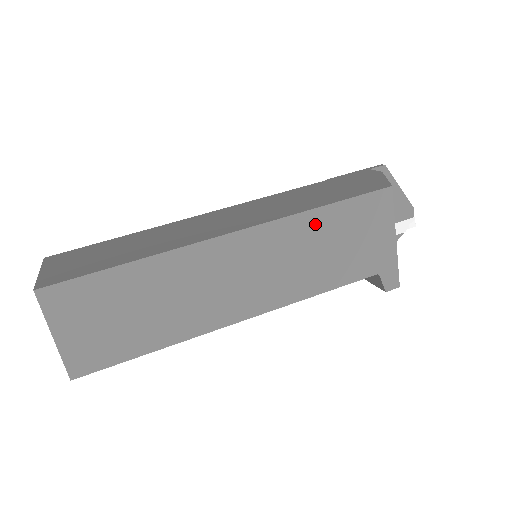
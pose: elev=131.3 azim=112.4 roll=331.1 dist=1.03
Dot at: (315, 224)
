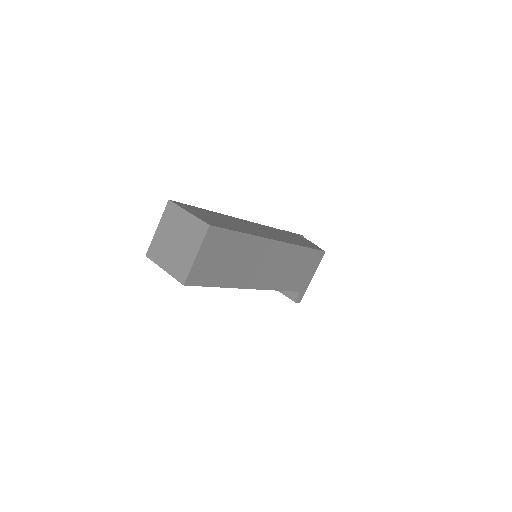
Dot at: (299, 254)
